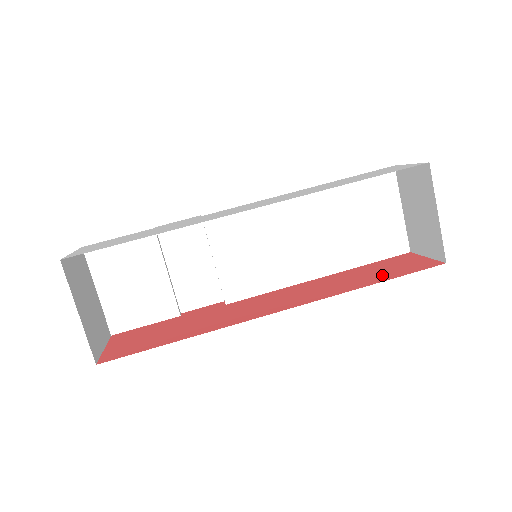
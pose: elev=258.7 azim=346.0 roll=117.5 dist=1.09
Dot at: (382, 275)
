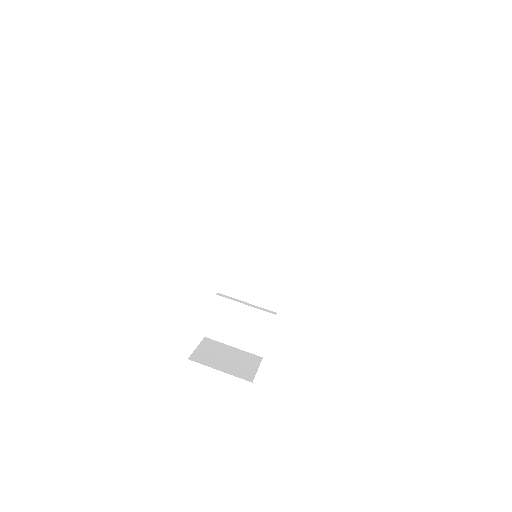
Dot at: occluded
